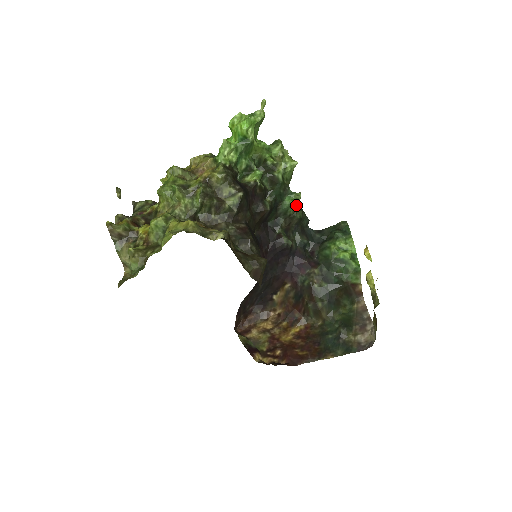
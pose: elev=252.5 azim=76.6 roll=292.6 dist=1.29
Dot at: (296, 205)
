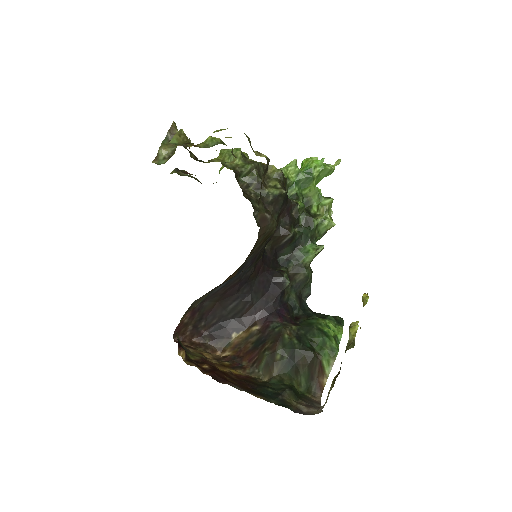
Dot at: occluded
